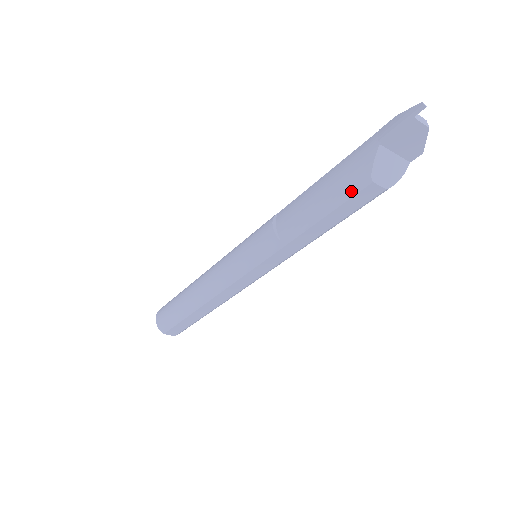
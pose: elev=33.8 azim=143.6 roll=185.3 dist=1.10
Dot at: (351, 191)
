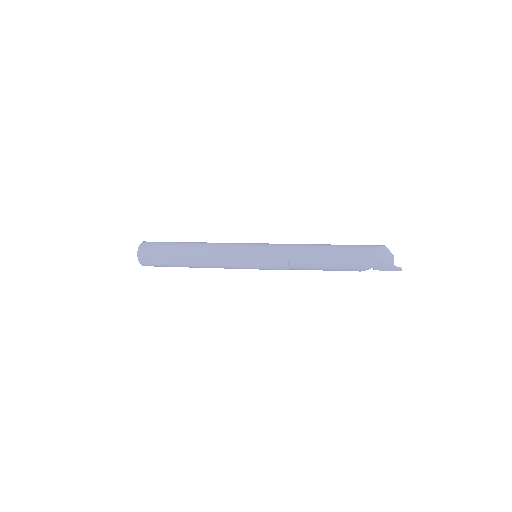
Dot at: occluded
